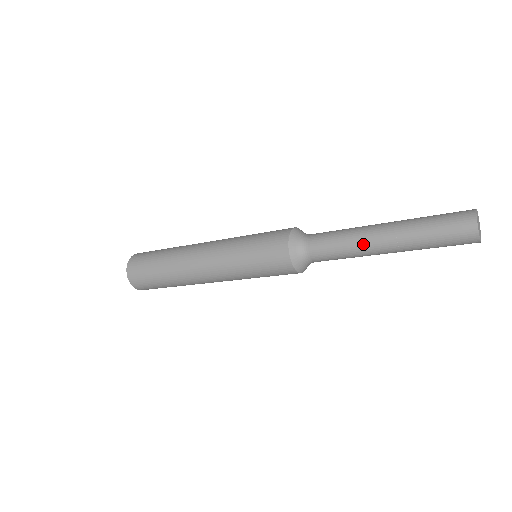
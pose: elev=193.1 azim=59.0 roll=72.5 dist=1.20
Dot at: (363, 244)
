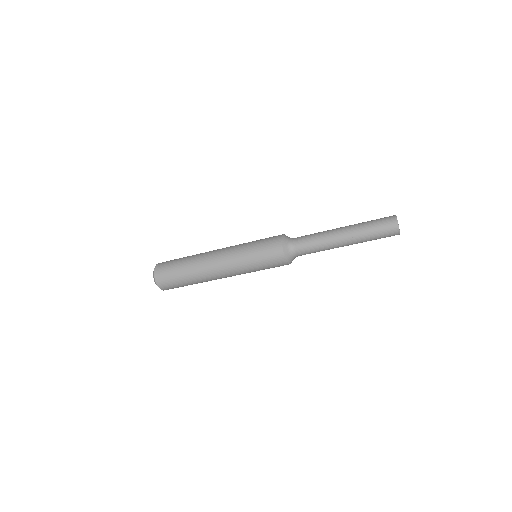
Dot at: (332, 245)
